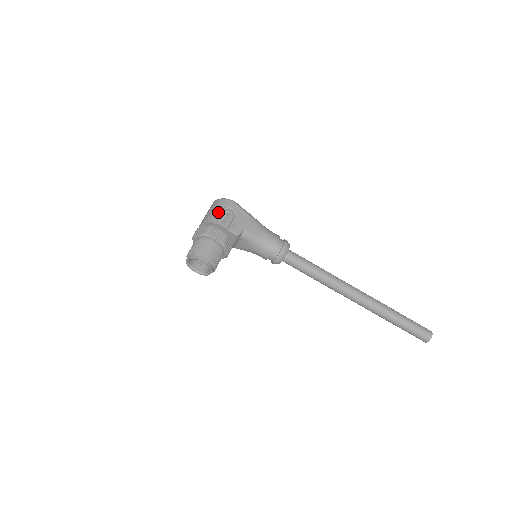
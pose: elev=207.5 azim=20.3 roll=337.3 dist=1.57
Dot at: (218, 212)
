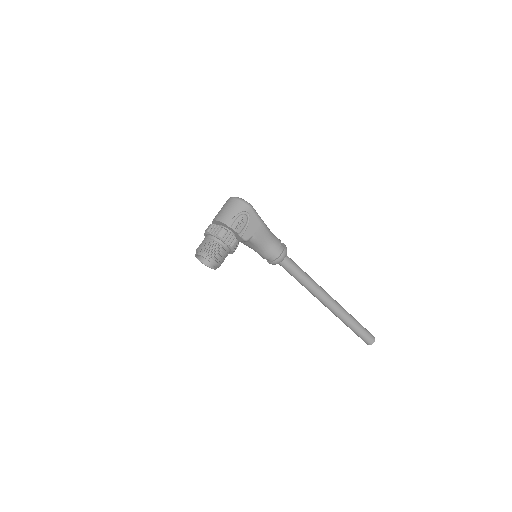
Dot at: (234, 215)
